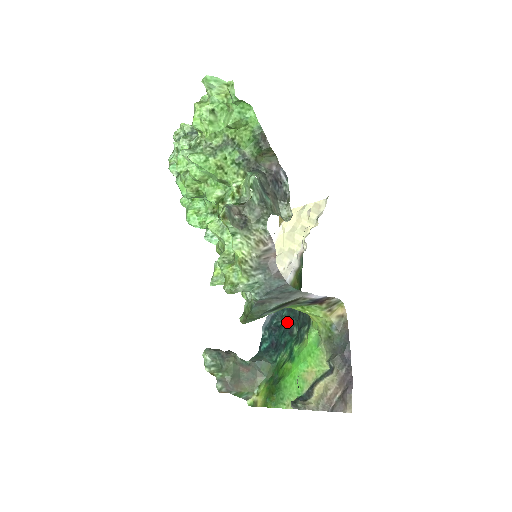
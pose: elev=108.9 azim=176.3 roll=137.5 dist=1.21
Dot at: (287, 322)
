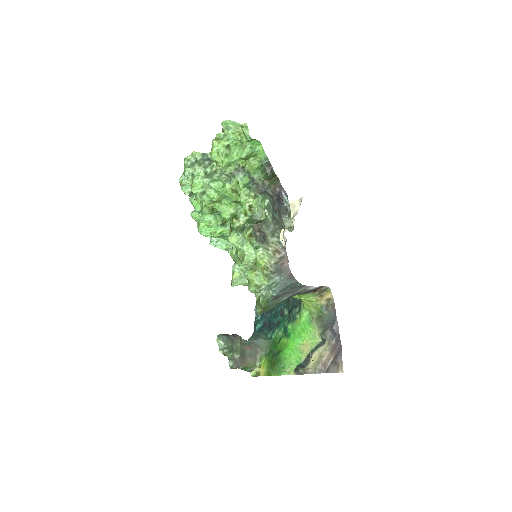
Dot at: occluded
